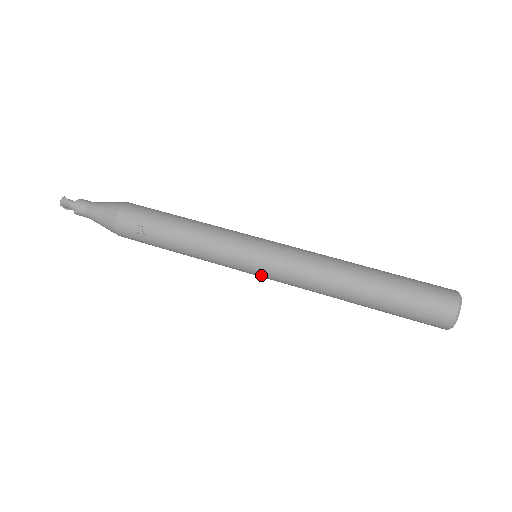
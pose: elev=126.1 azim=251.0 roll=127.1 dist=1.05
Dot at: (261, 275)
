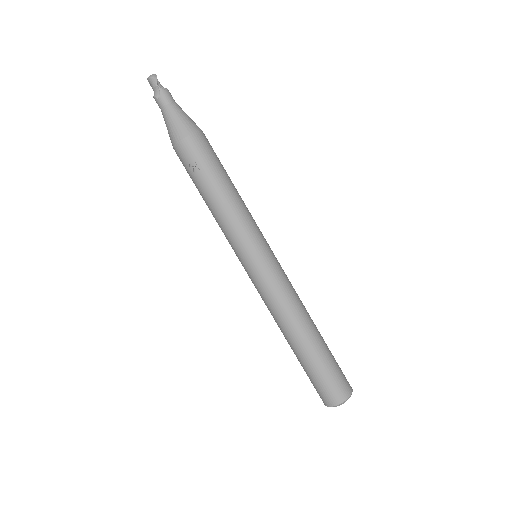
Dot at: (248, 273)
